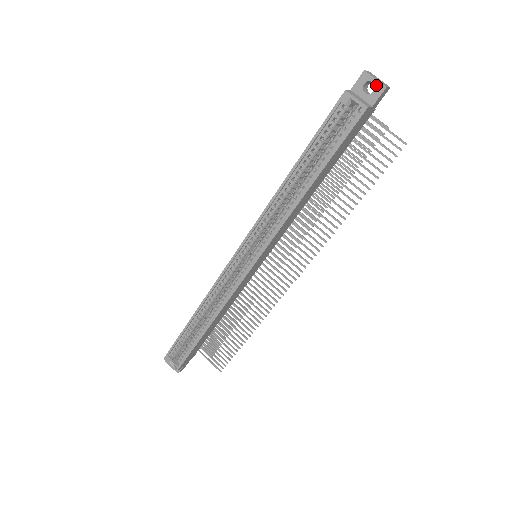
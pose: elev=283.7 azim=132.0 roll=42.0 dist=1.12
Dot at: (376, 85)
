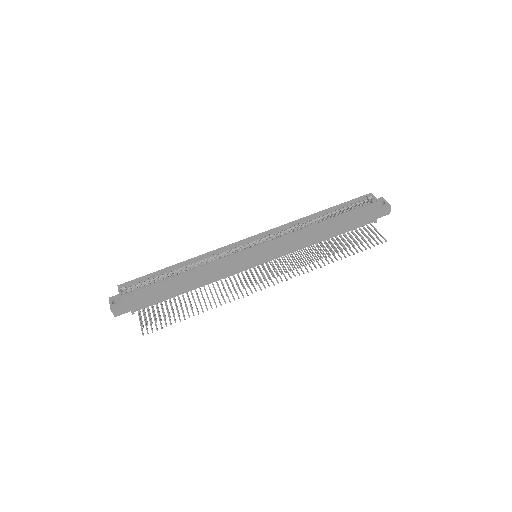
Dot at: (386, 203)
